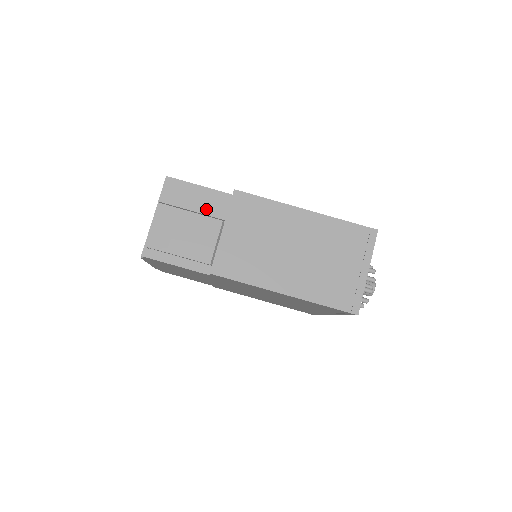
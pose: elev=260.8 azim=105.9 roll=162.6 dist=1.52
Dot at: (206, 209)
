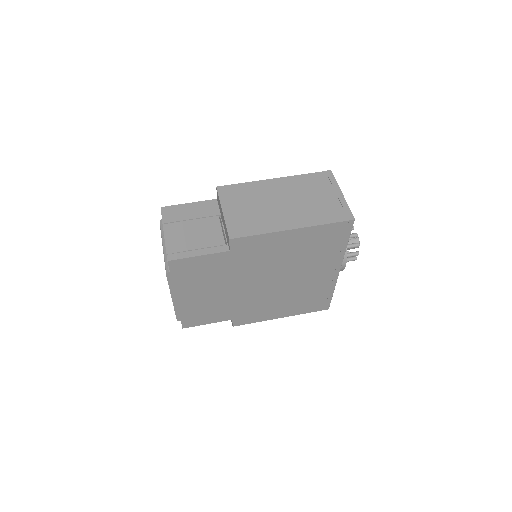
Dot at: (202, 214)
